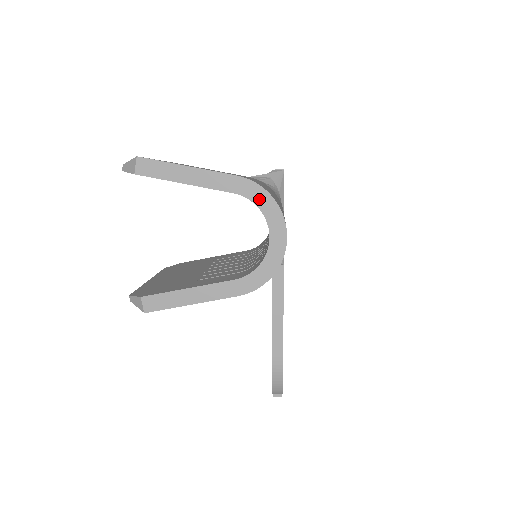
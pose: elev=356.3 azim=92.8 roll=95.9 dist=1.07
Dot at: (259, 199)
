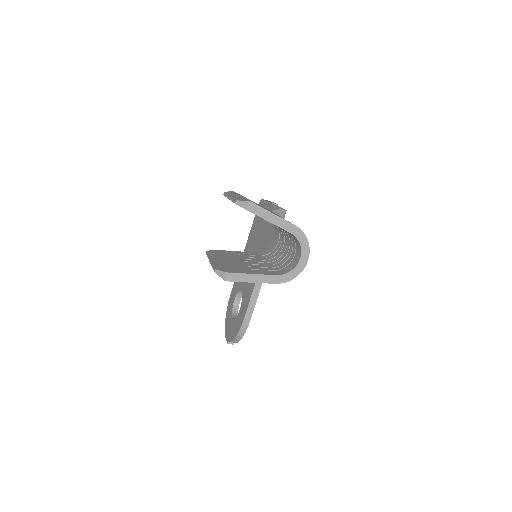
Dot at: (301, 239)
